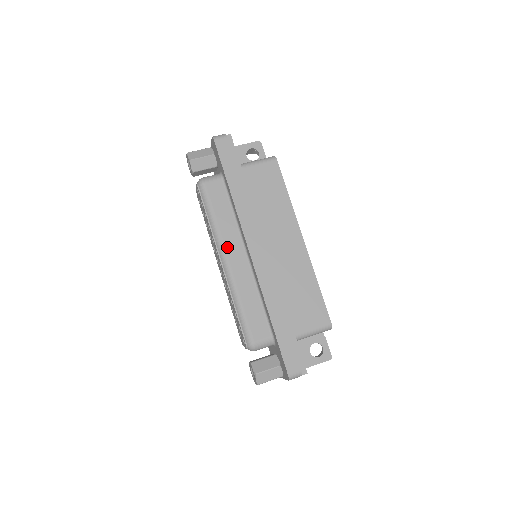
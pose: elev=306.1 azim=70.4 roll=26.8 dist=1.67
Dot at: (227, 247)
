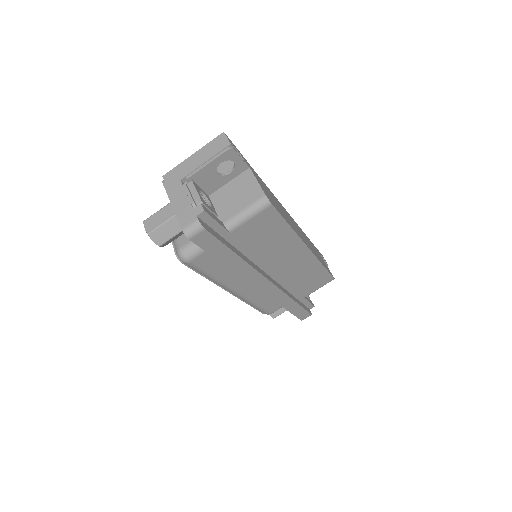
Dot at: (233, 286)
